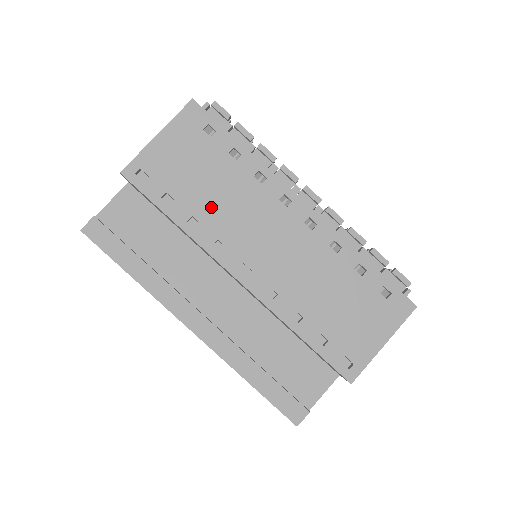
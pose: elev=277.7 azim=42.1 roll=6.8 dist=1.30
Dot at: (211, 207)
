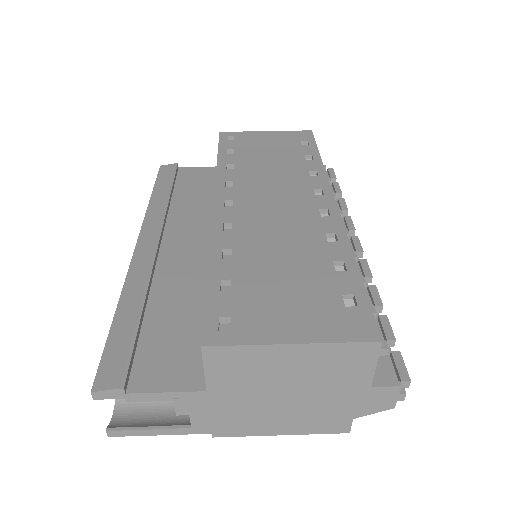
Dot at: (254, 167)
